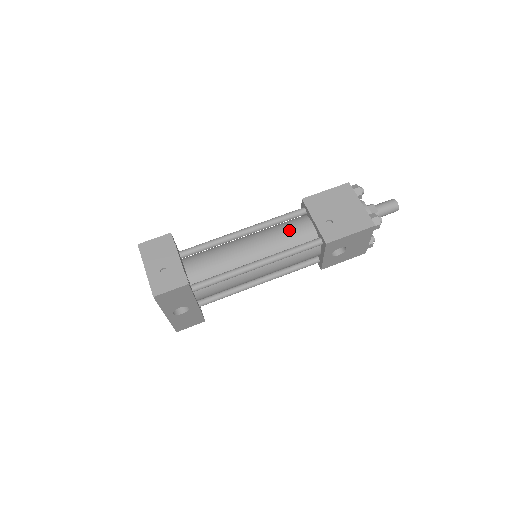
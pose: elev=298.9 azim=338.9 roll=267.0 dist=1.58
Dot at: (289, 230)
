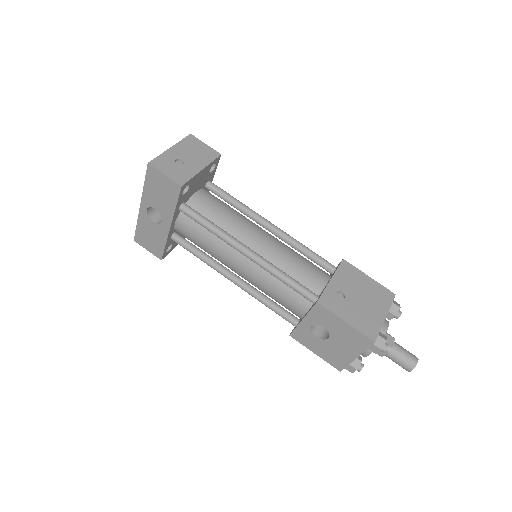
Dot at: (304, 264)
